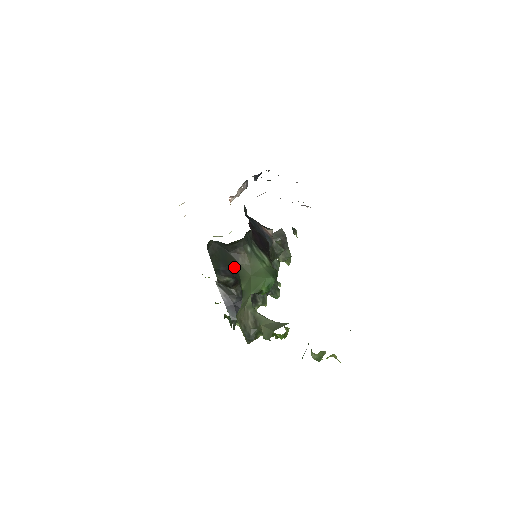
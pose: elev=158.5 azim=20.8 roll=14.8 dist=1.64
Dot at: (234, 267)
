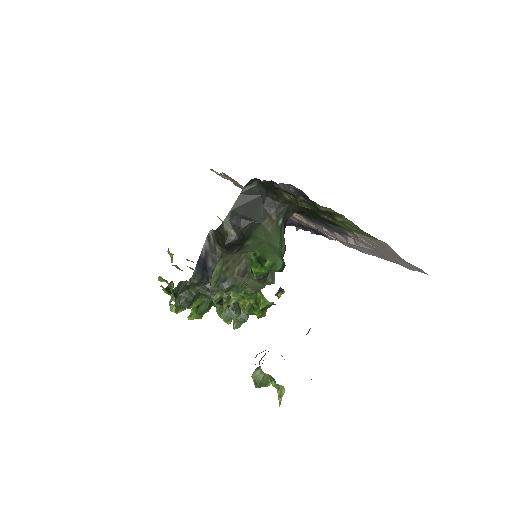
Dot at: (254, 222)
